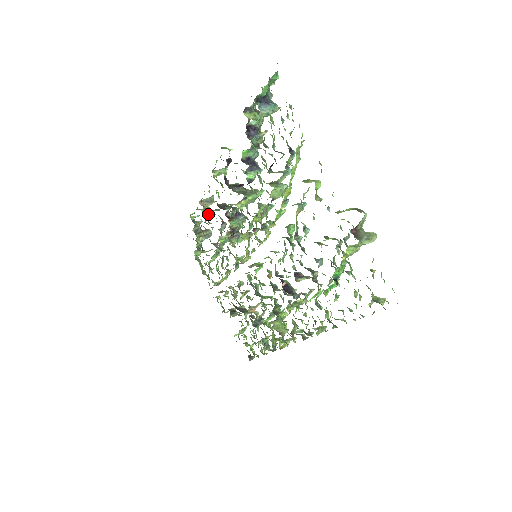
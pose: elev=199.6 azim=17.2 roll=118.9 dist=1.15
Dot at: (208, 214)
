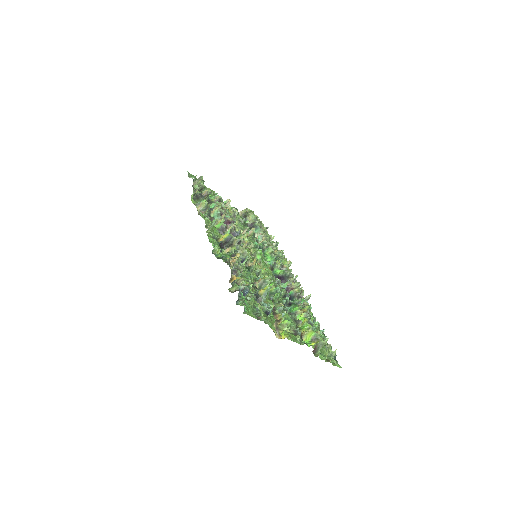
Dot at: (208, 215)
